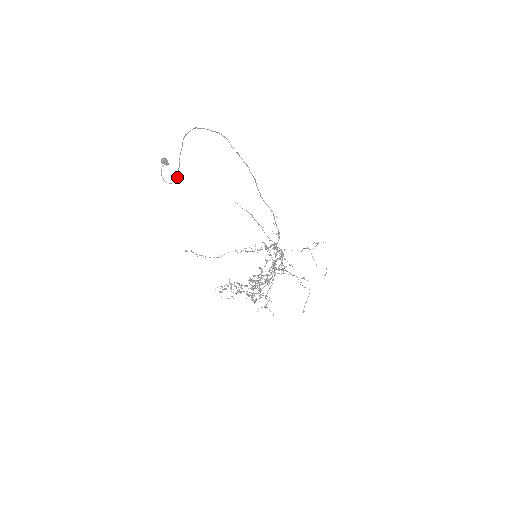
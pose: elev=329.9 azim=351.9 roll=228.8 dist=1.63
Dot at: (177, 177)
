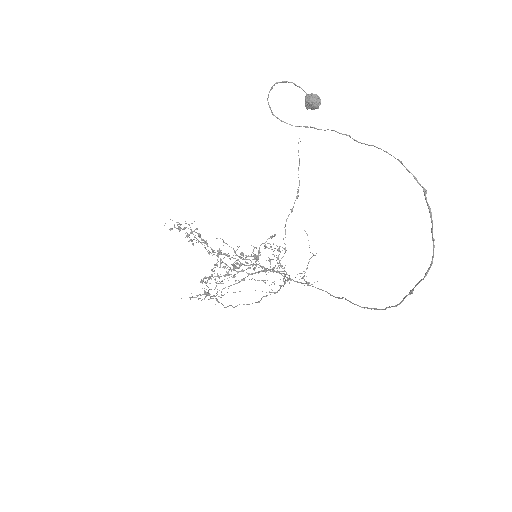
Dot at: occluded
